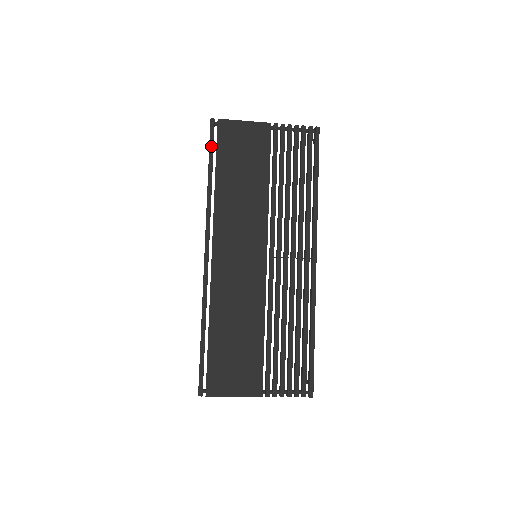
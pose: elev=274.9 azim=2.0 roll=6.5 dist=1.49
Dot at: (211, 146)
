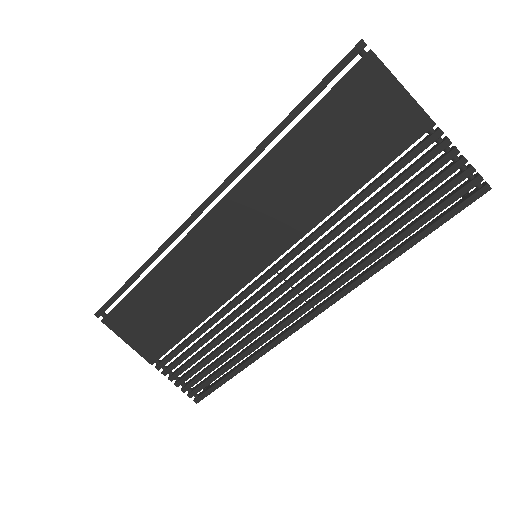
Dot at: (324, 82)
